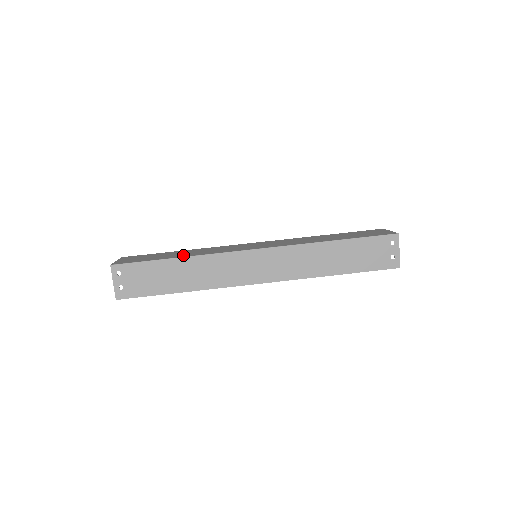
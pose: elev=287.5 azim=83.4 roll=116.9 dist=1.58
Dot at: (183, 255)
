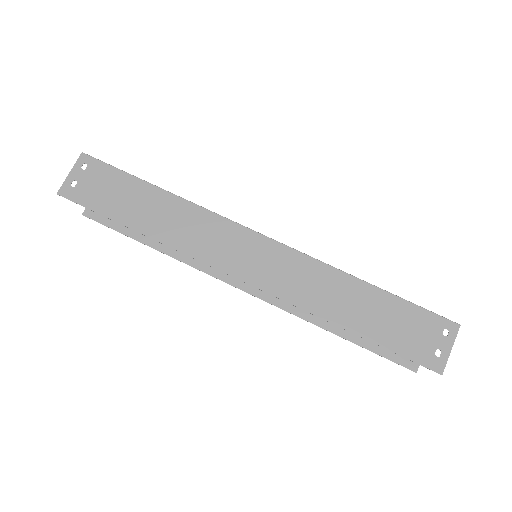
Dot at: occluded
